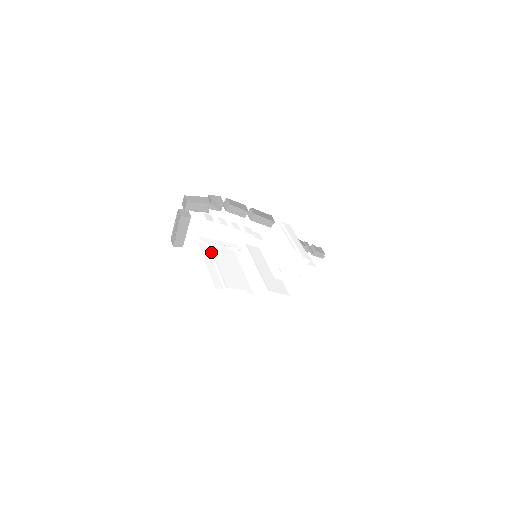
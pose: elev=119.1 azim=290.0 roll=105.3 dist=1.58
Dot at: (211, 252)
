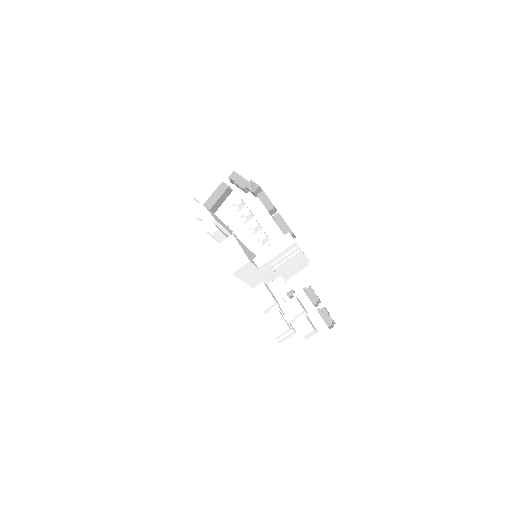
Dot at: occluded
